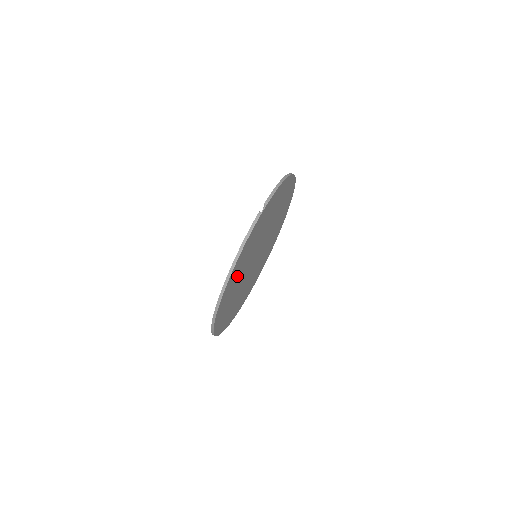
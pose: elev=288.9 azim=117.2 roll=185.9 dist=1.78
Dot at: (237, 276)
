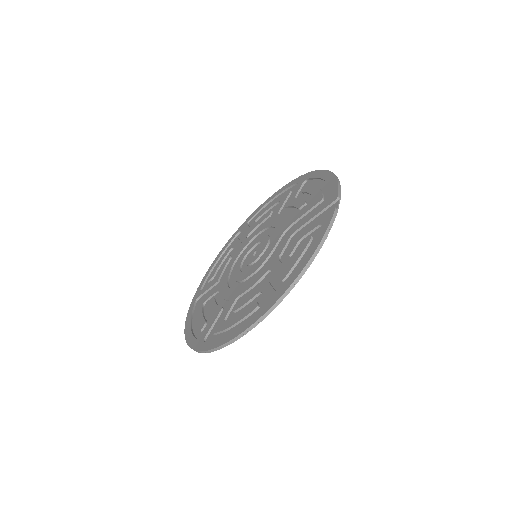
Dot at: (274, 280)
